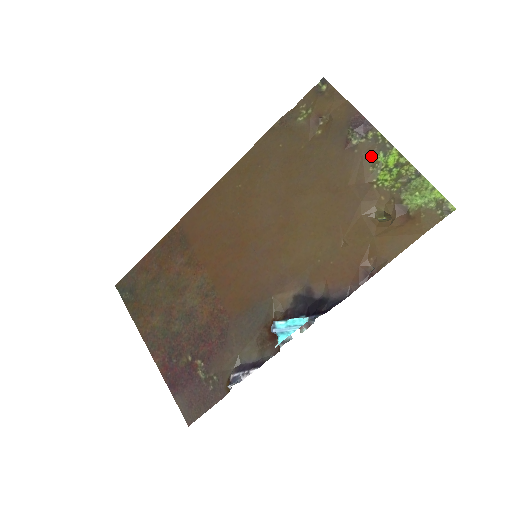
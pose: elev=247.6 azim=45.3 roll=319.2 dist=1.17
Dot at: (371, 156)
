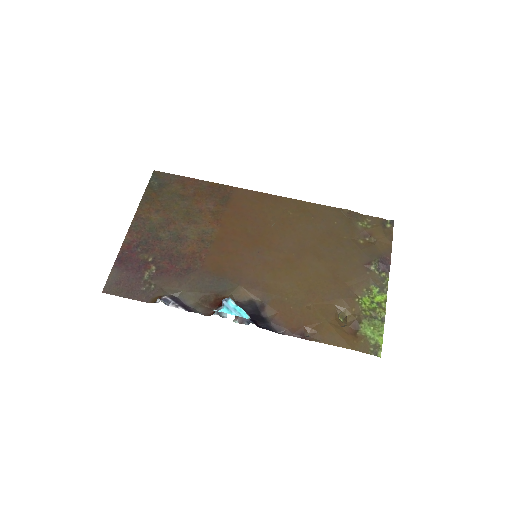
Dot at: (372, 284)
